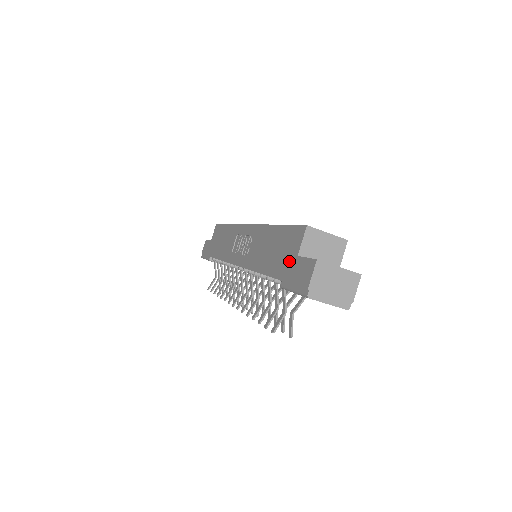
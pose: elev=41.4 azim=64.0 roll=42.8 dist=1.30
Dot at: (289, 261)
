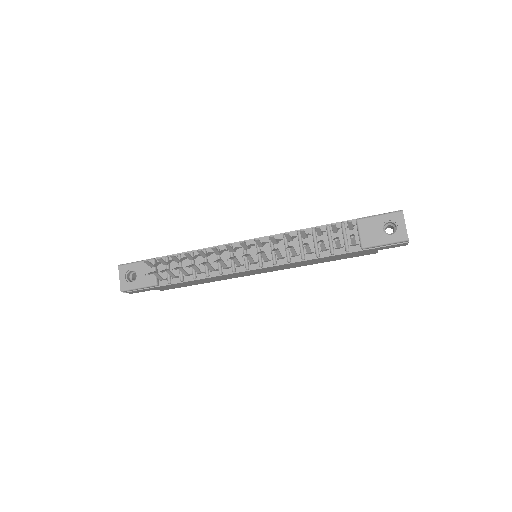
Dot at: occluded
